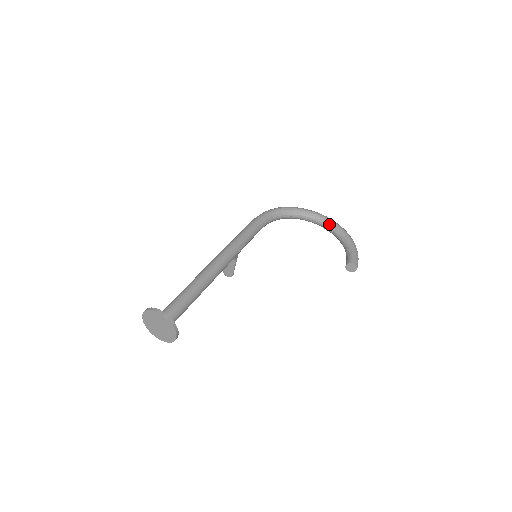
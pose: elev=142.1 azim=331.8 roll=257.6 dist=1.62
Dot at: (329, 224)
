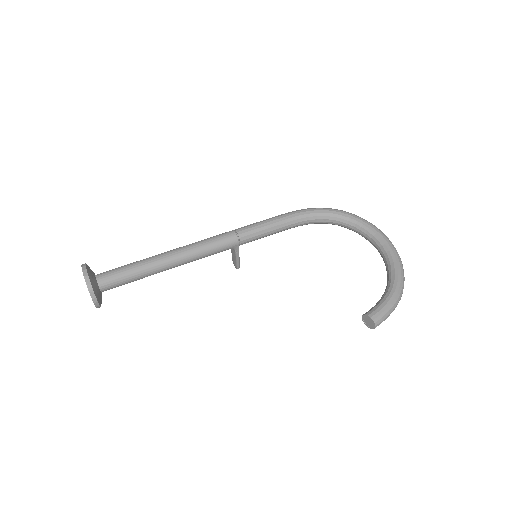
Dot at: (386, 253)
